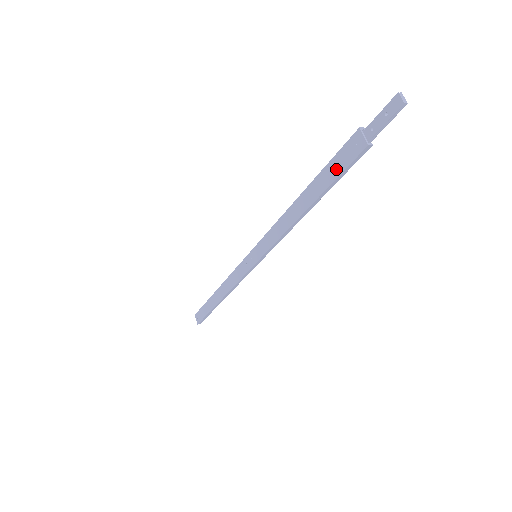
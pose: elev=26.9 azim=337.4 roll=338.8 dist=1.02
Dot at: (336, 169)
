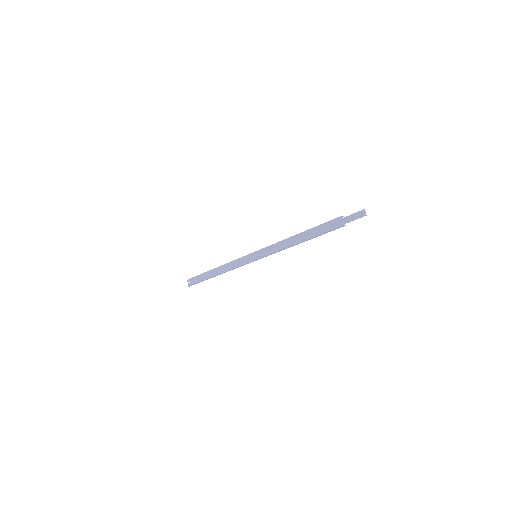
Dot at: (324, 229)
